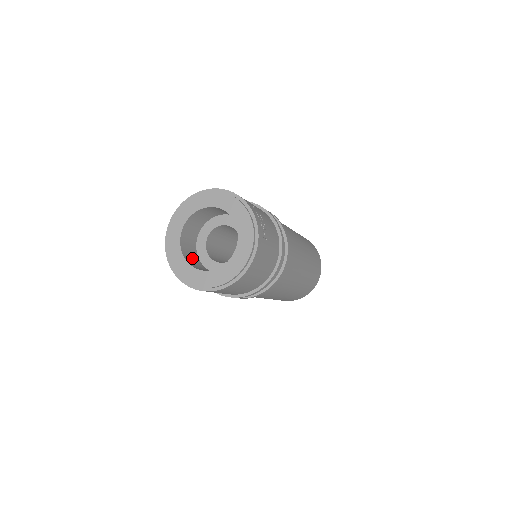
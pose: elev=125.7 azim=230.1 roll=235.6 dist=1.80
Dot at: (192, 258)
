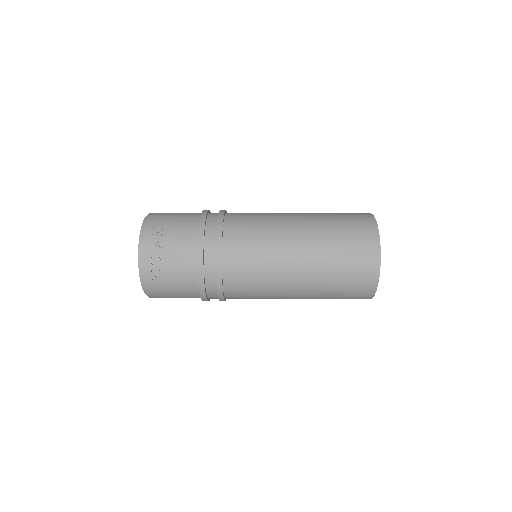
Dot at: occluded
